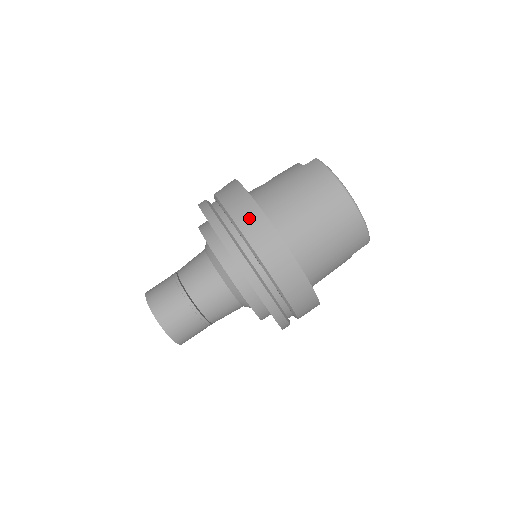
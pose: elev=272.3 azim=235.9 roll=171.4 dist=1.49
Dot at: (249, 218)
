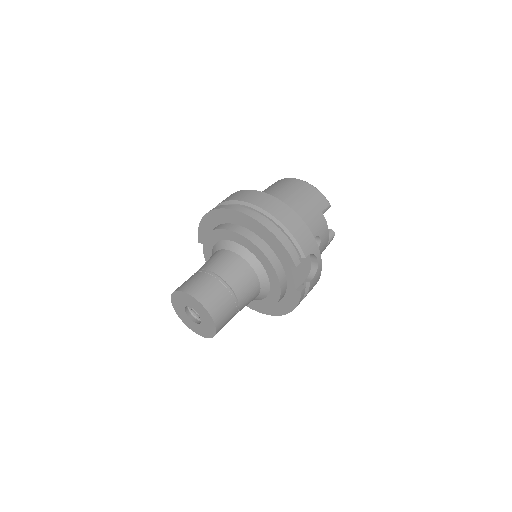
Dot at: occluded
